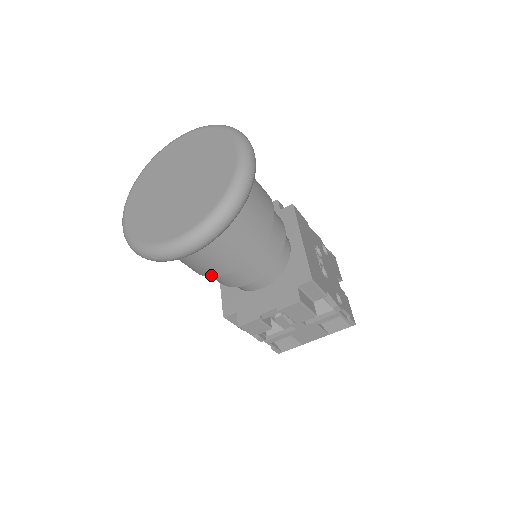
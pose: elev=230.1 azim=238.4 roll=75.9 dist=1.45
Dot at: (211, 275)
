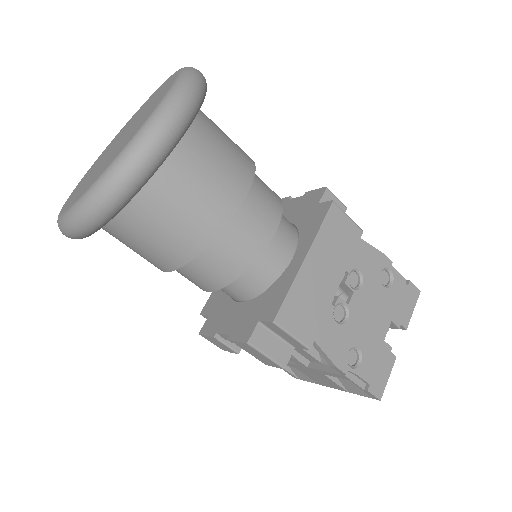
Dot at: occluded
